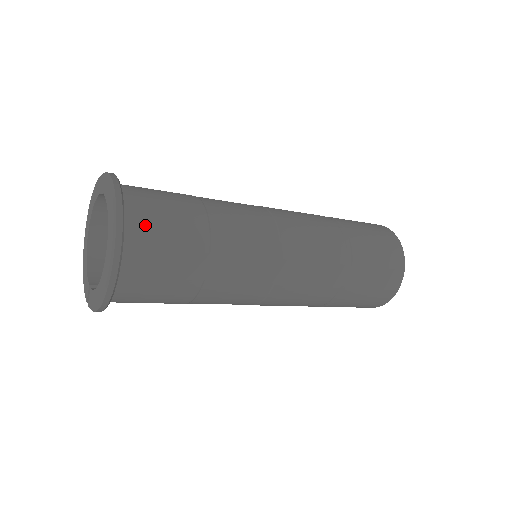
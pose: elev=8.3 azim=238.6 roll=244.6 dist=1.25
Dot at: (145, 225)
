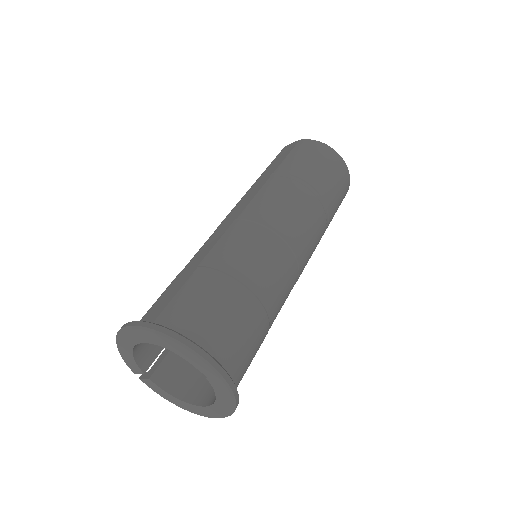
Dot at: occluded
